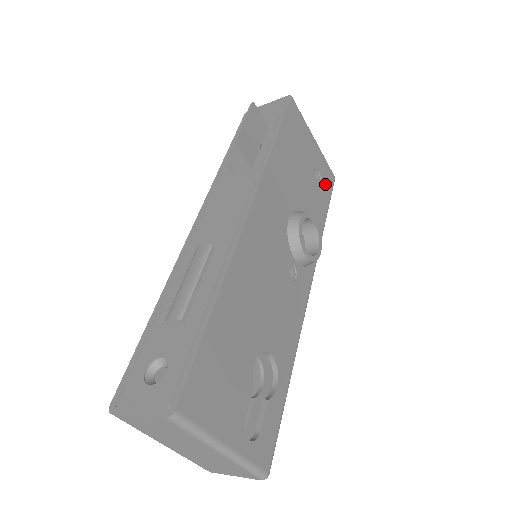
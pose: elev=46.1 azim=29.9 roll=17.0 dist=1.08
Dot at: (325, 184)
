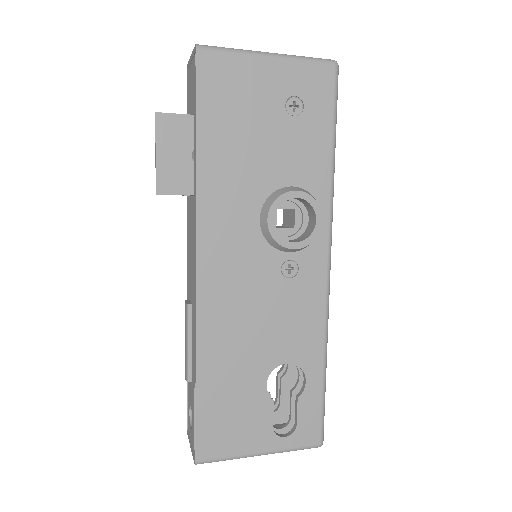
Dot at: (315, 100)
